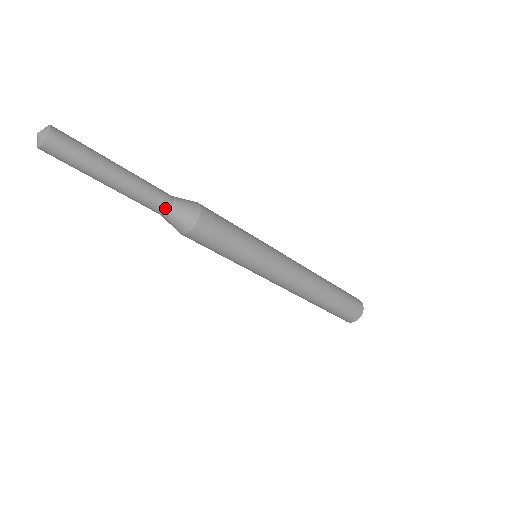
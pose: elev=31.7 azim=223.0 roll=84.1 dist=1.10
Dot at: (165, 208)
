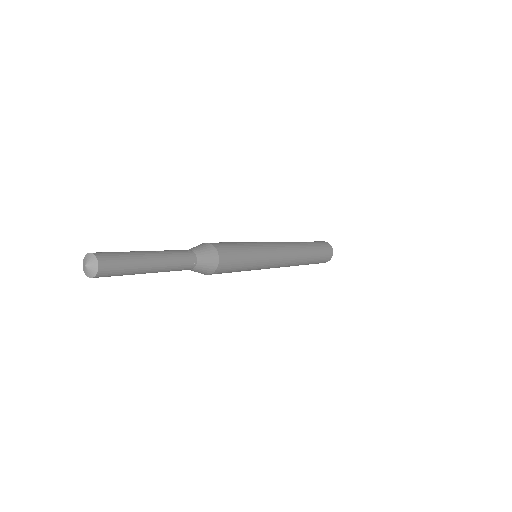
Dot at: (189, 269)
